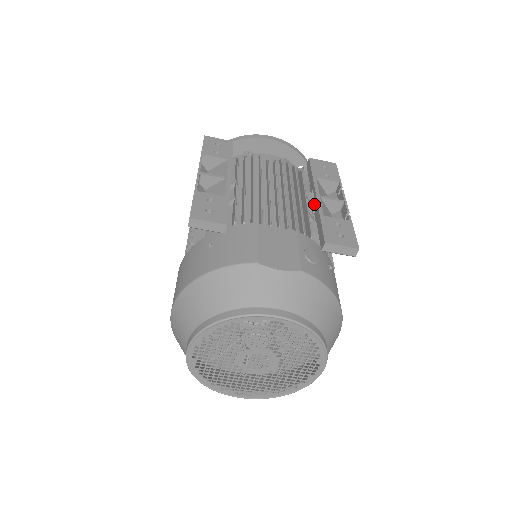
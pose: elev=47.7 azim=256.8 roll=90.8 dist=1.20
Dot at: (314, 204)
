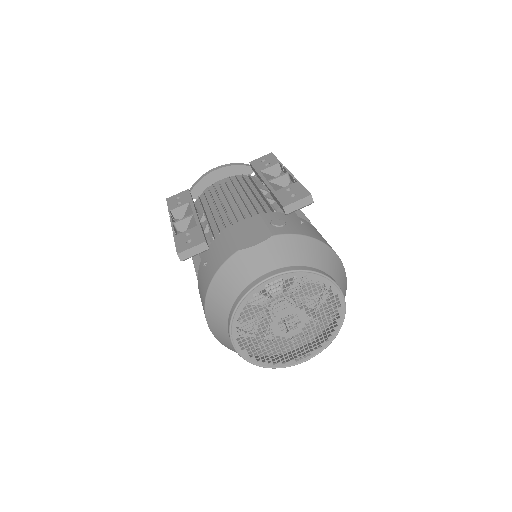
Dot at: occluded
